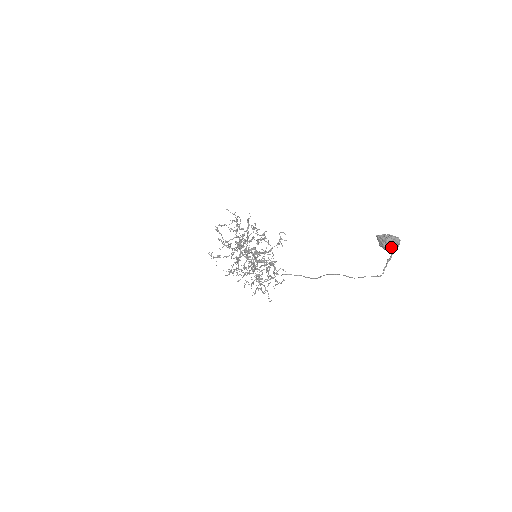
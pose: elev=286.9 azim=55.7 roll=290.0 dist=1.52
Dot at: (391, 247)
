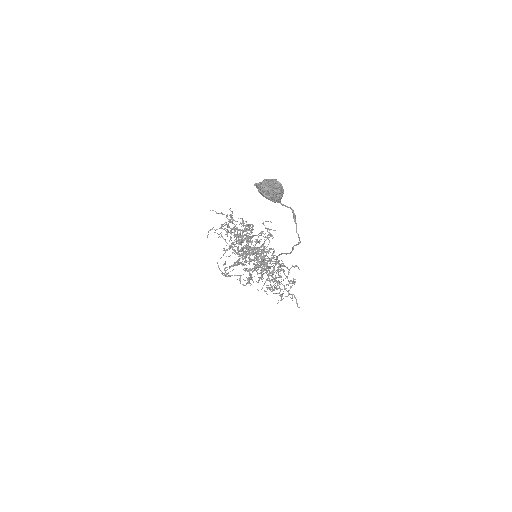
Dot at: (272, 196)
